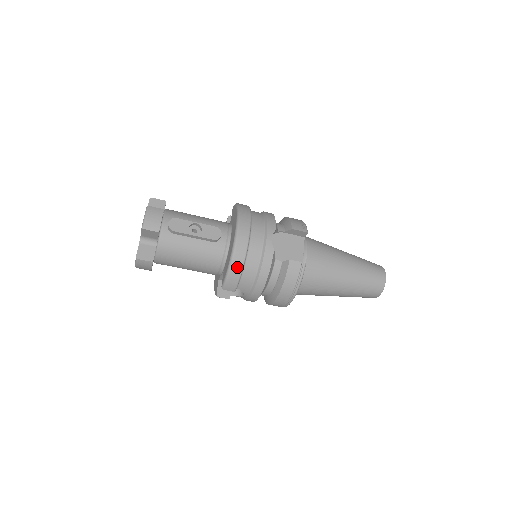
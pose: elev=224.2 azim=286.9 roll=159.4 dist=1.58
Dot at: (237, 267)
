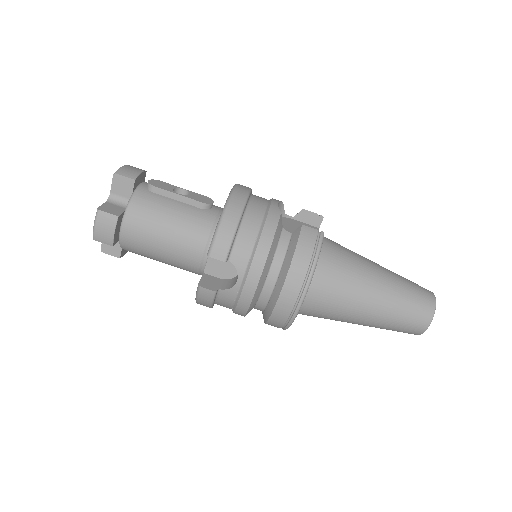
Dot at: (231, 219)
